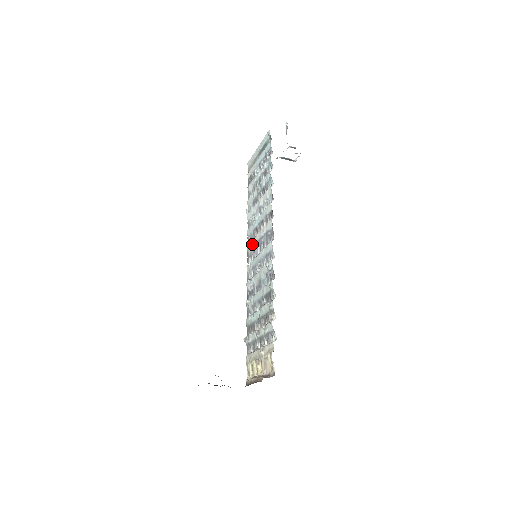
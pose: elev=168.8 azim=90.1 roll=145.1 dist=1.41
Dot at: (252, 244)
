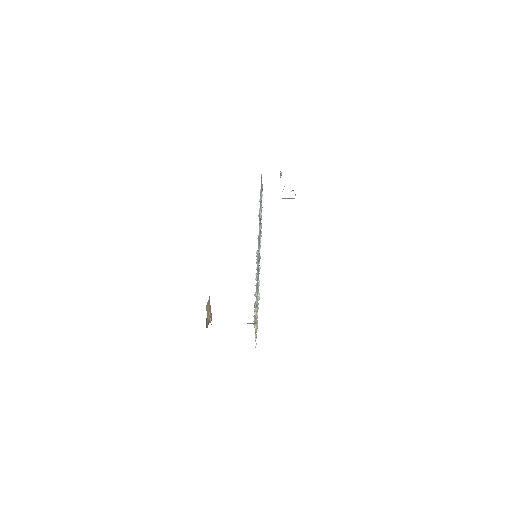
Dot at: occluded
